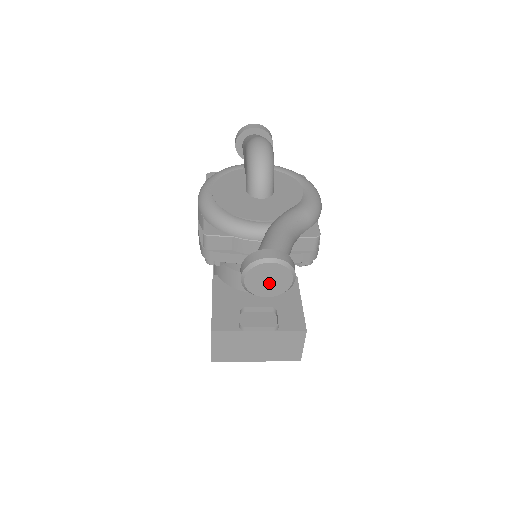
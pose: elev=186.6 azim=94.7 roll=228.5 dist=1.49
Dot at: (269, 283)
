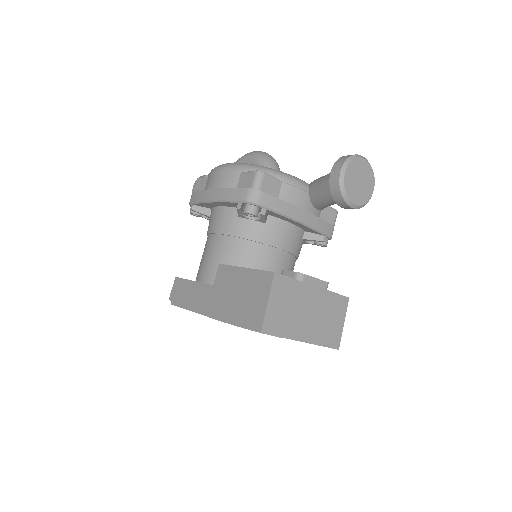
Dot at: (359, 185)
